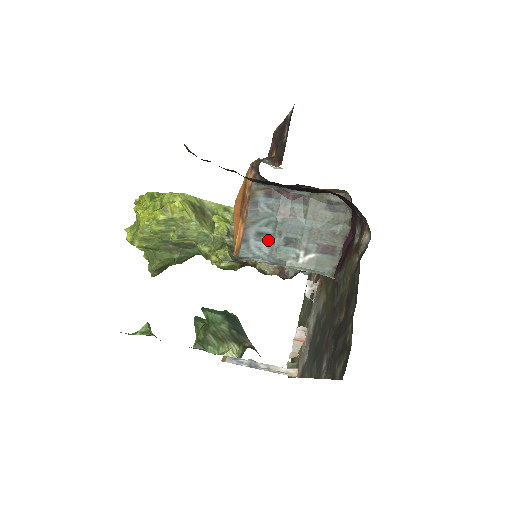
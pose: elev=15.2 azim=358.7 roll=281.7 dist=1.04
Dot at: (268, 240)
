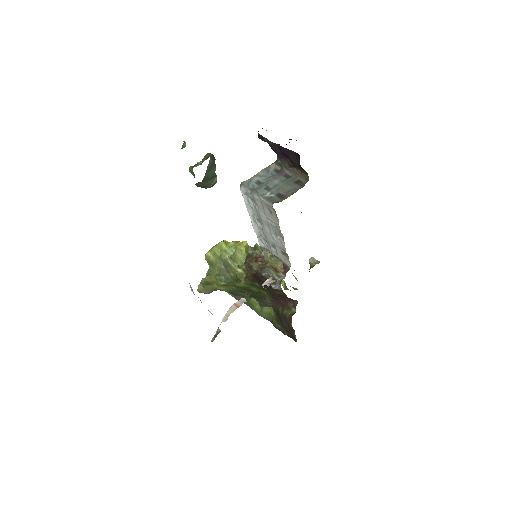
Dot at: (260, 185)
